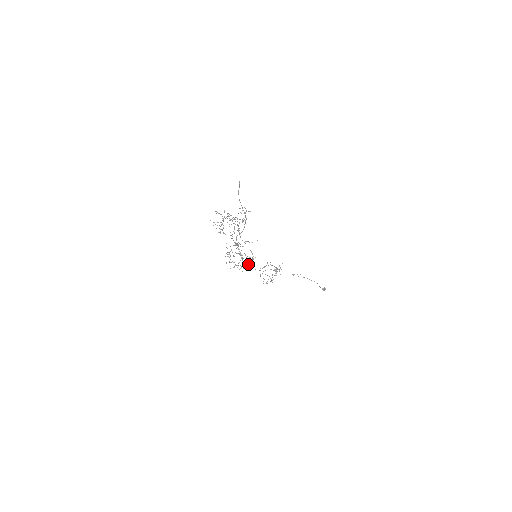
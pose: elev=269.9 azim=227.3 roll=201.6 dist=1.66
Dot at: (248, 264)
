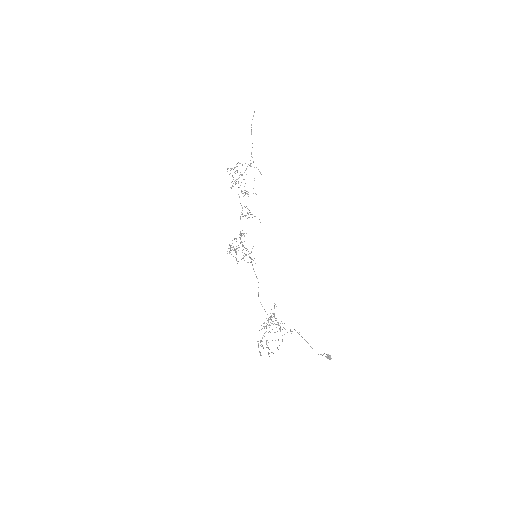
Dot at: occluded
